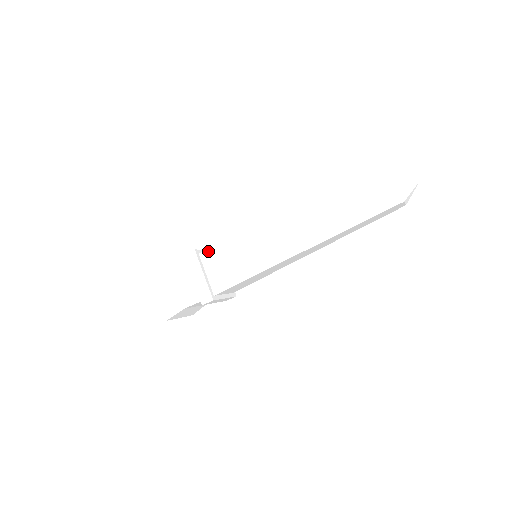
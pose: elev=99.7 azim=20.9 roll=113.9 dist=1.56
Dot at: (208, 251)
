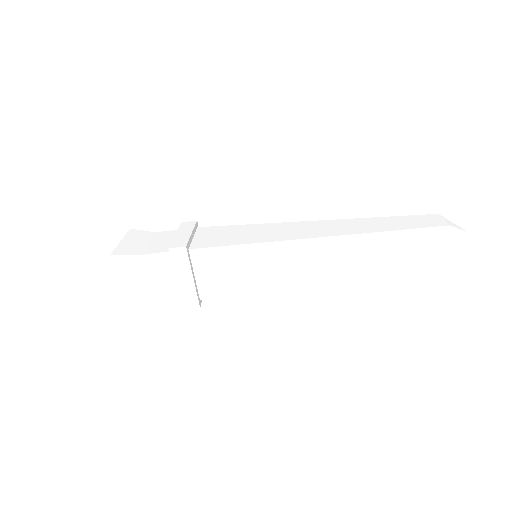
Dot at: (203, 250)
